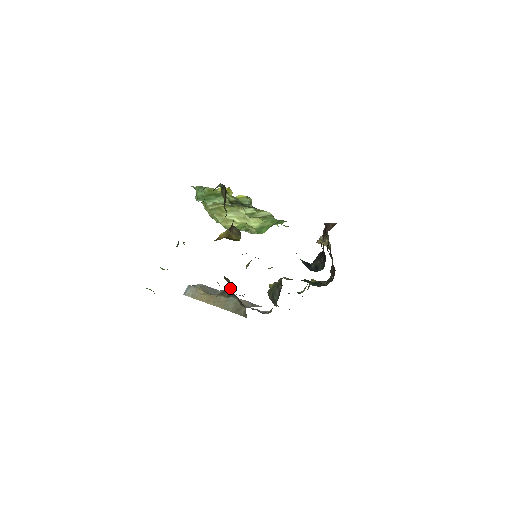
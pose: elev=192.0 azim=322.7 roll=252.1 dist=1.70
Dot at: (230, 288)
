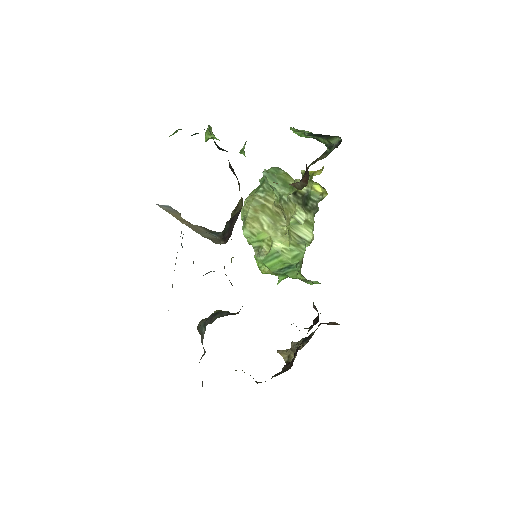
Dot at: (233, 216)
